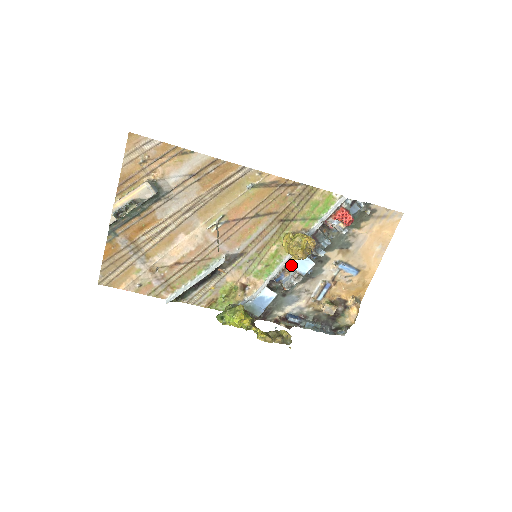
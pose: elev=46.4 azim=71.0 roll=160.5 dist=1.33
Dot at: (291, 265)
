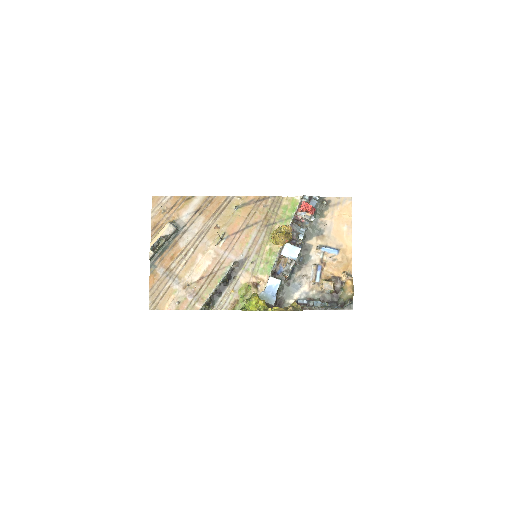
Dot at: (283, 255)
